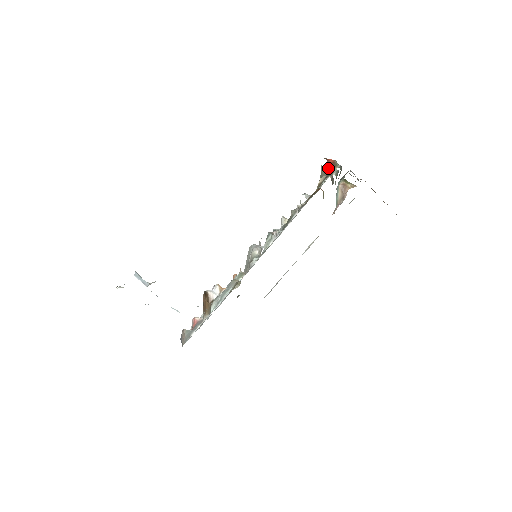
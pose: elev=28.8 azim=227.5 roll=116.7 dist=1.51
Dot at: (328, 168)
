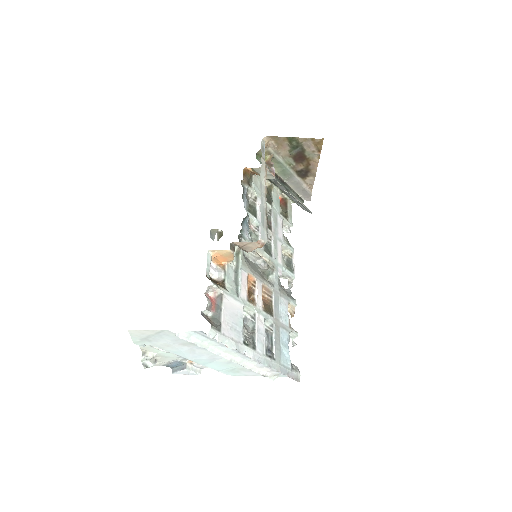
Dot at: (282, 205)
